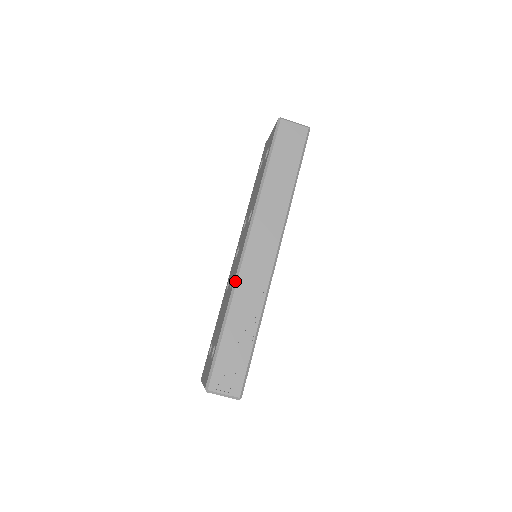
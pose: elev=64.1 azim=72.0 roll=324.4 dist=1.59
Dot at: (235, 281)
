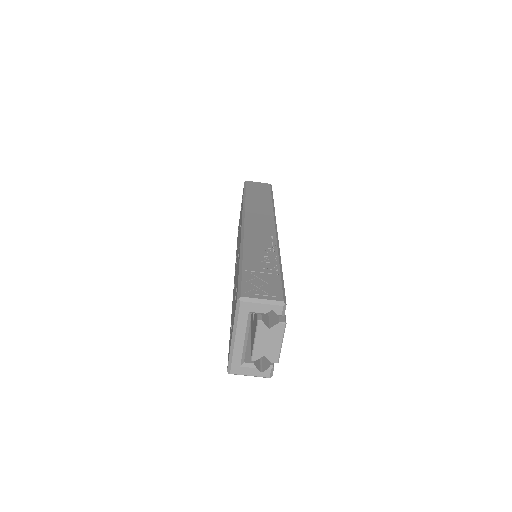
Dot at: (242, 238)
